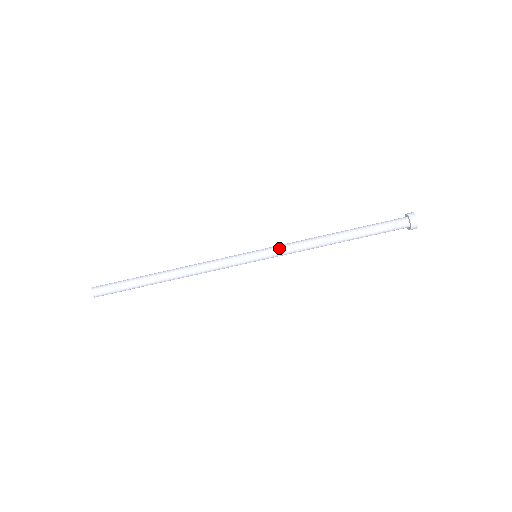
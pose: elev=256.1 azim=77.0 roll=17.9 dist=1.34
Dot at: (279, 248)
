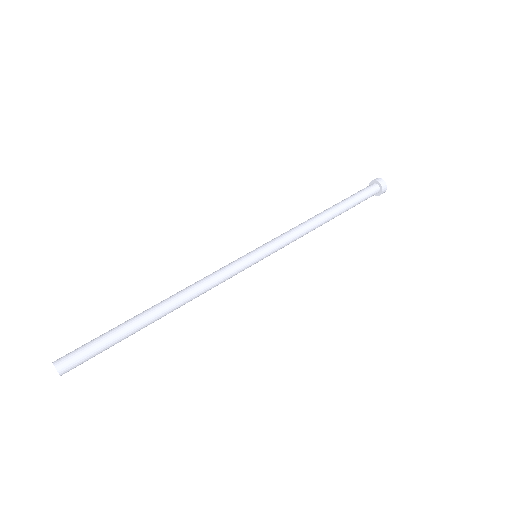
Dot at: occluded
